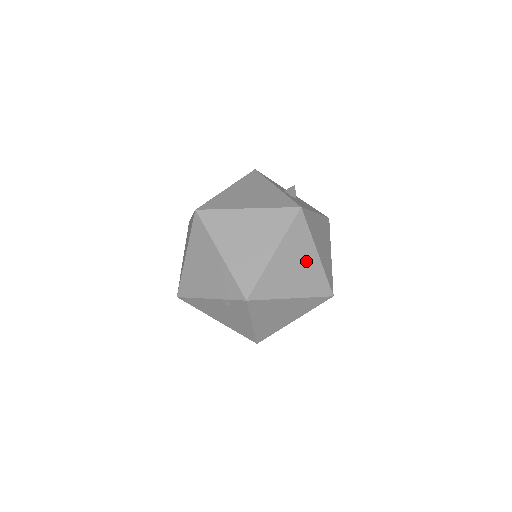
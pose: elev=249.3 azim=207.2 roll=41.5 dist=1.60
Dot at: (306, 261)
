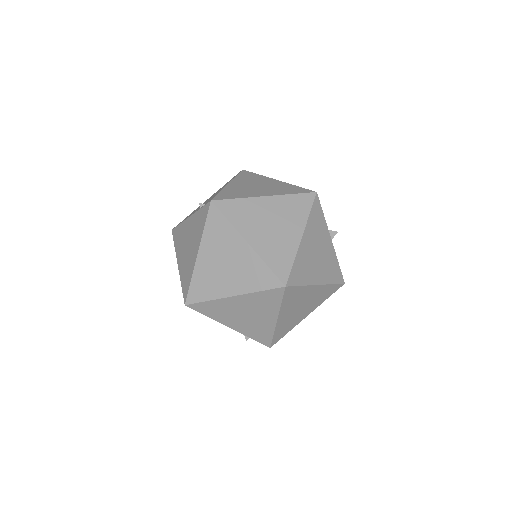
Dot at: occluded
